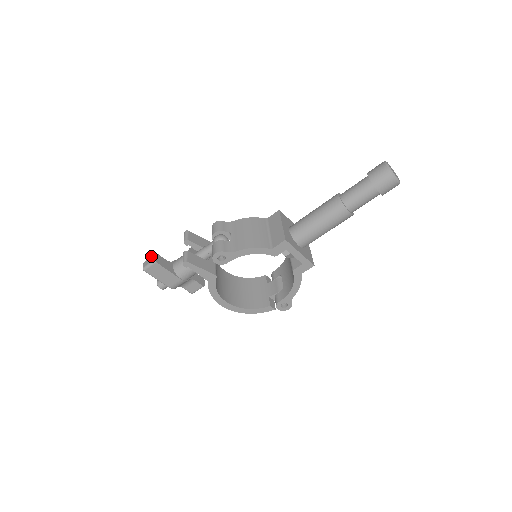
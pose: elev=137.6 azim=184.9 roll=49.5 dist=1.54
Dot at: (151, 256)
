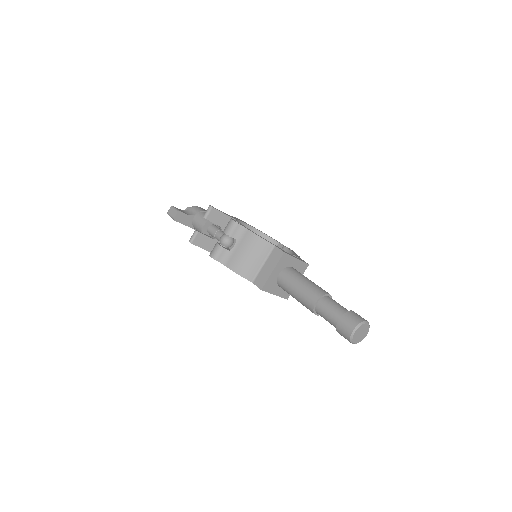
Dot at: (175, 210)
